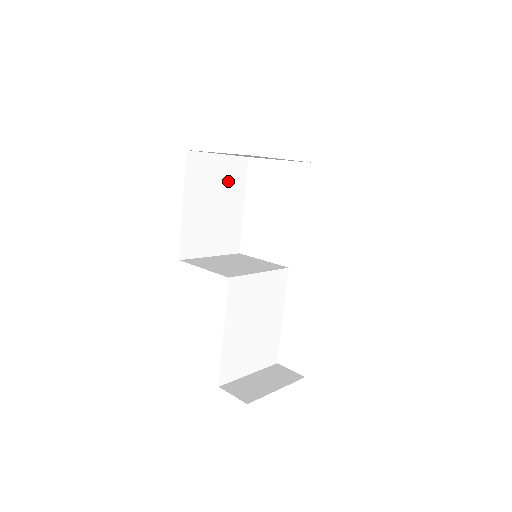
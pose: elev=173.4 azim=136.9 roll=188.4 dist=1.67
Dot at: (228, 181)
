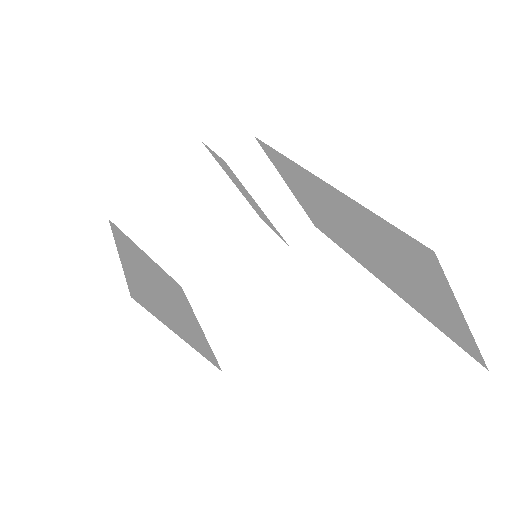
Dot at: (167, 285)
